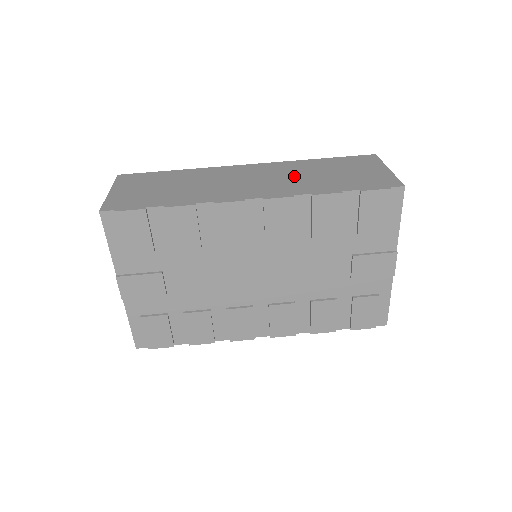
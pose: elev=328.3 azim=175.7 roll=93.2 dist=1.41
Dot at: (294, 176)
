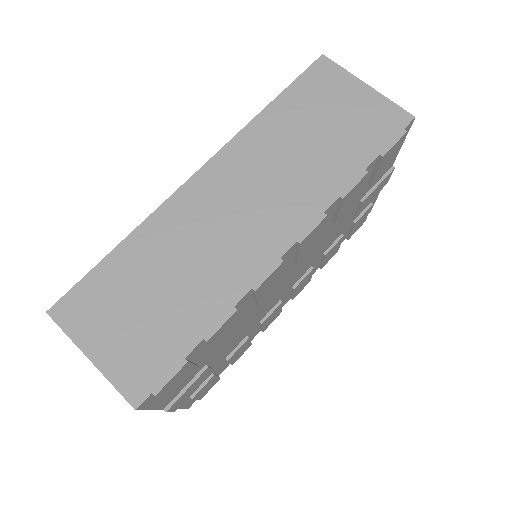
Dot at: (283, 168)
